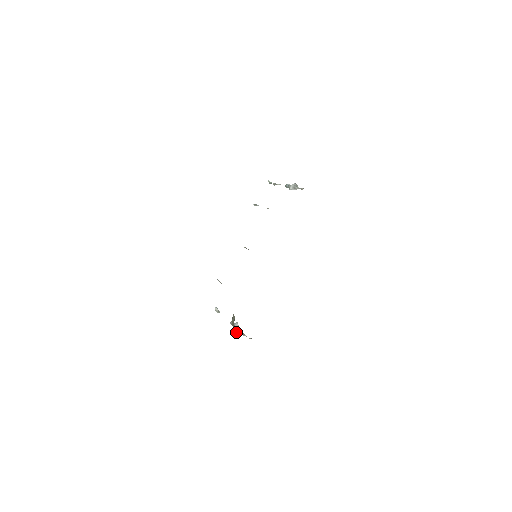
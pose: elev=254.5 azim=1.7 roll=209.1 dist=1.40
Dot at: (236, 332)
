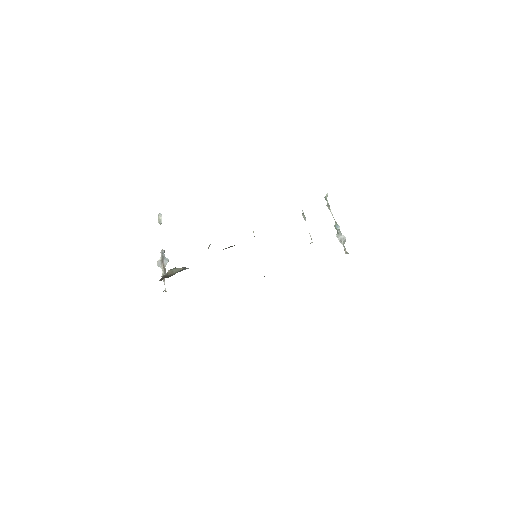
Dot at: (159, 265)
